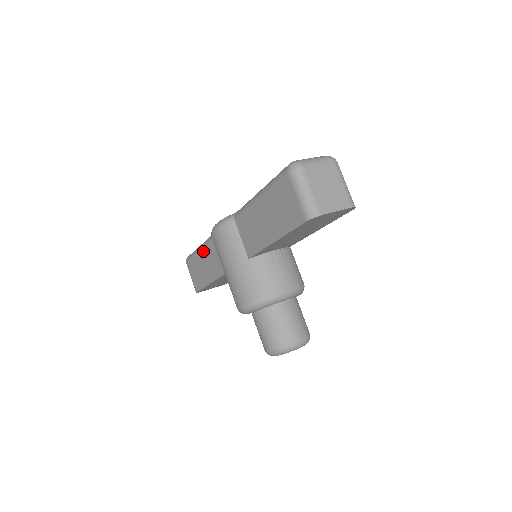
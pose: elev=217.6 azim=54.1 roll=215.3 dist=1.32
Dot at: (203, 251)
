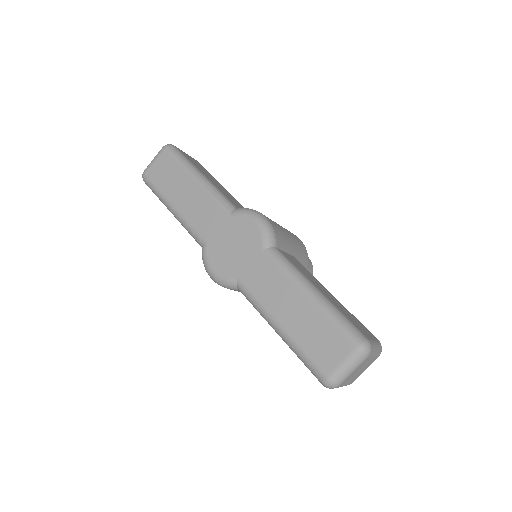
Dot at: occluded
